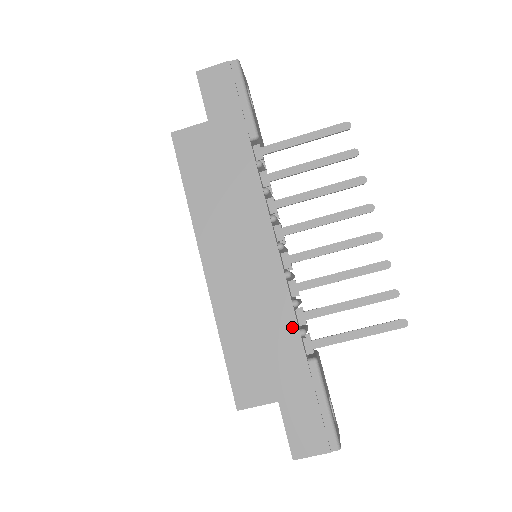
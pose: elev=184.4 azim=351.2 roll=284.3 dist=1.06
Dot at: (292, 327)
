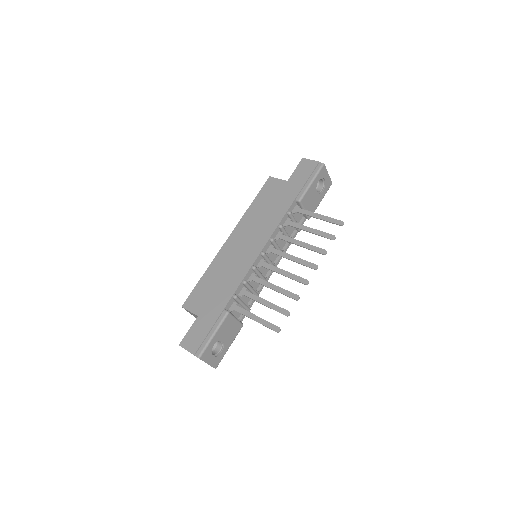
Dot at: (233, 290)
